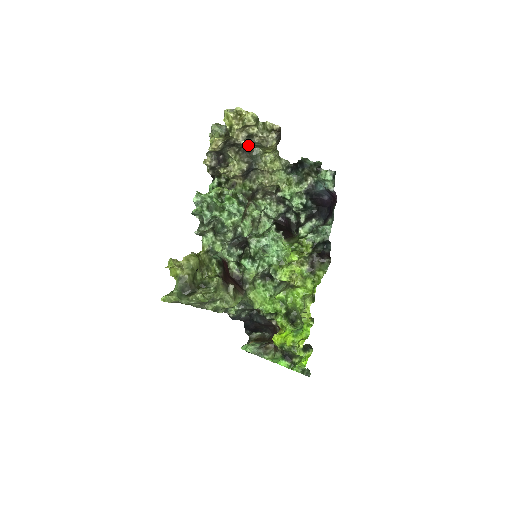
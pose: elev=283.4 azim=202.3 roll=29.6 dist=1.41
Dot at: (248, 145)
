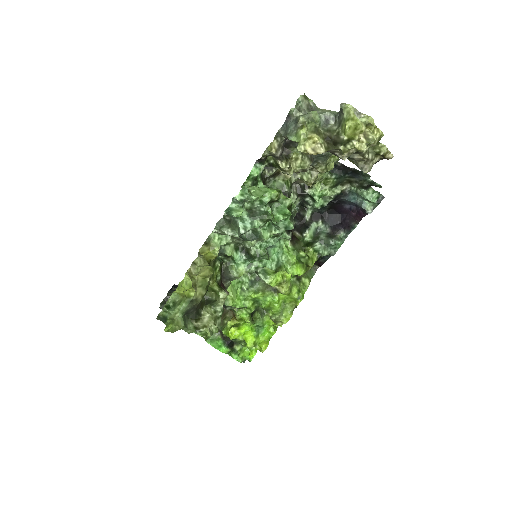
Dot at: occluded
